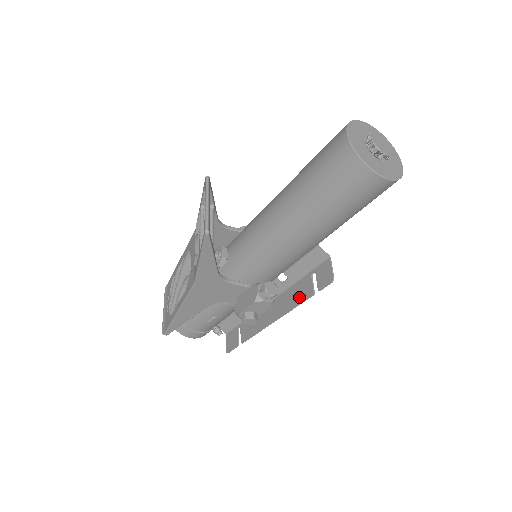
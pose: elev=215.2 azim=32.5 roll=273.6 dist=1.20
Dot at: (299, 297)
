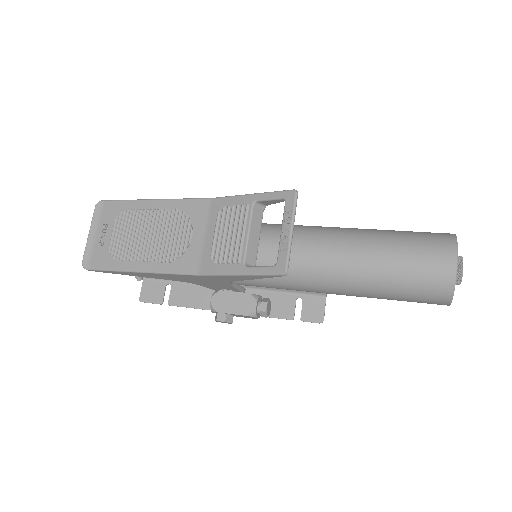
Dot at: (273, 310)
